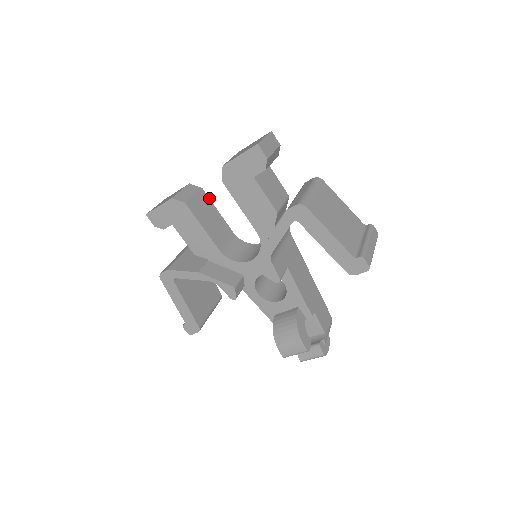
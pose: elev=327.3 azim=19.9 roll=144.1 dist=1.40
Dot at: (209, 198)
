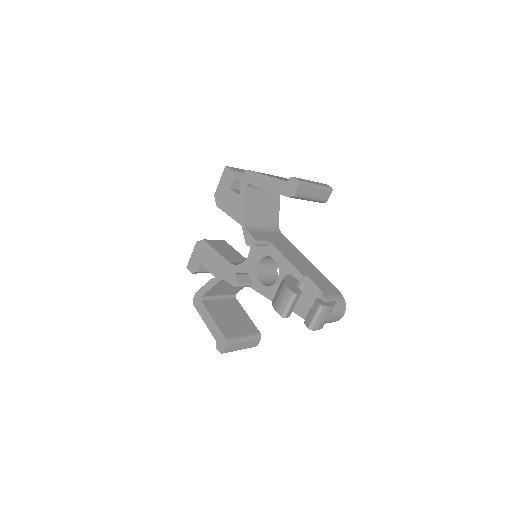
Dot at: (230, 245)
